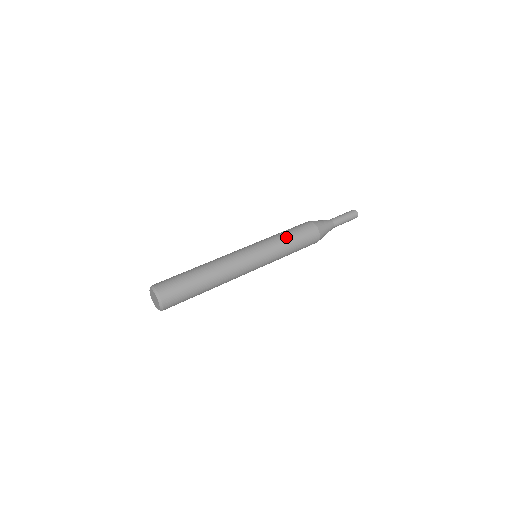
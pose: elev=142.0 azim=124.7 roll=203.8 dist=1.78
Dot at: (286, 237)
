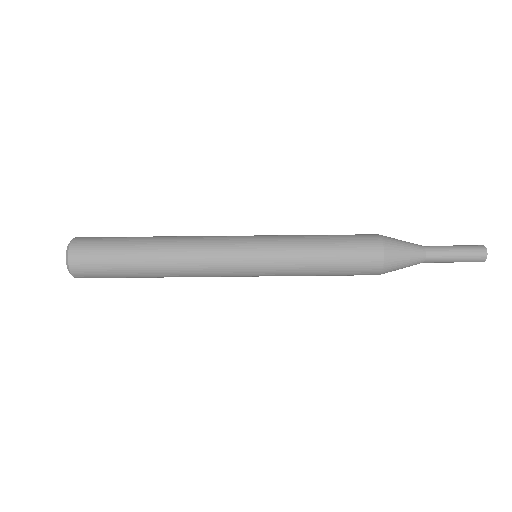
Dot at: (315, 248)
